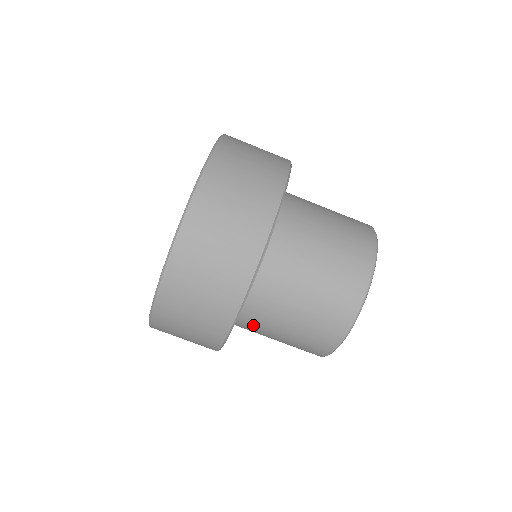
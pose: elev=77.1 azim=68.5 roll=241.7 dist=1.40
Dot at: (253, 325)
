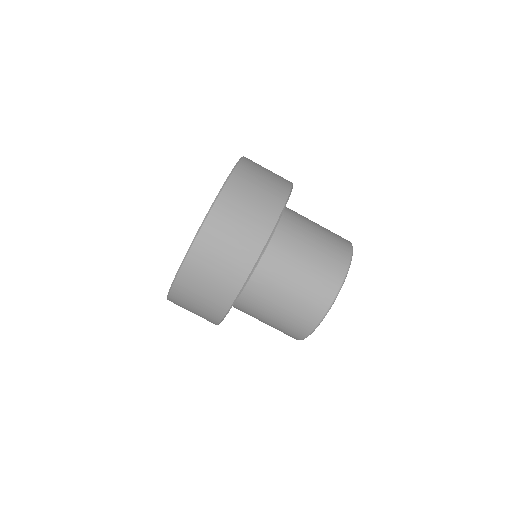
Dot at: occluded
